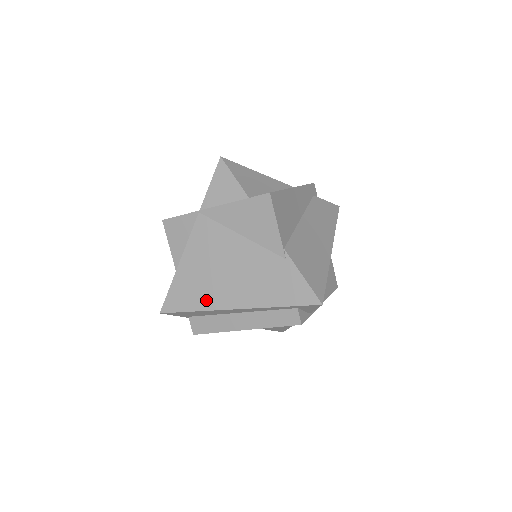
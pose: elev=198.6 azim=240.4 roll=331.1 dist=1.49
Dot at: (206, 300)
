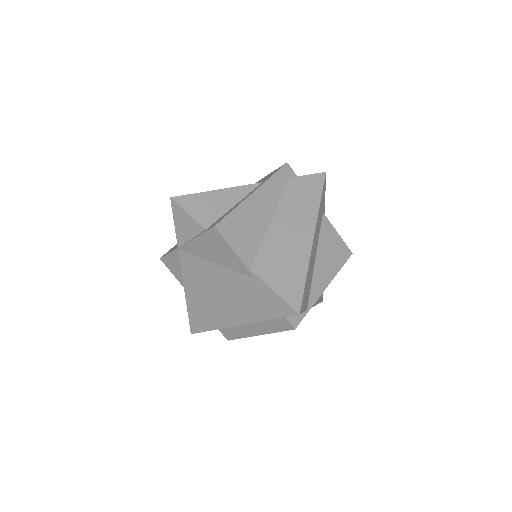
Dot at: (215, 321)
